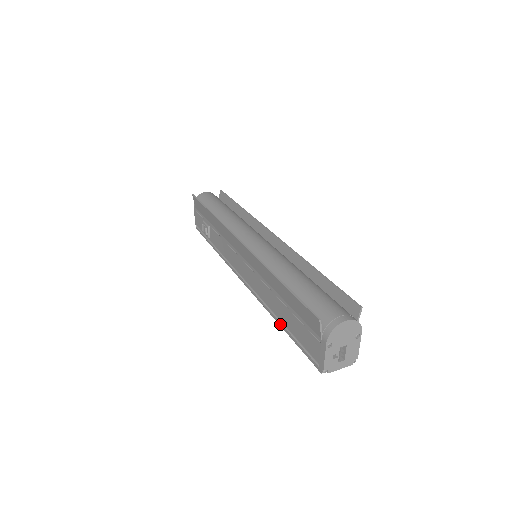
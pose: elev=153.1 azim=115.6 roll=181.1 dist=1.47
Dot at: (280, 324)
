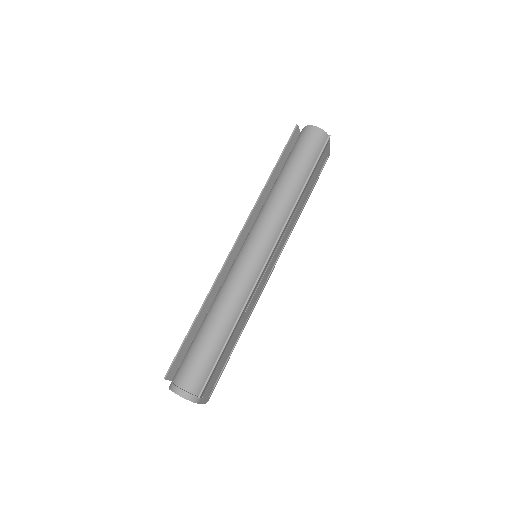
Dot at: occluded
